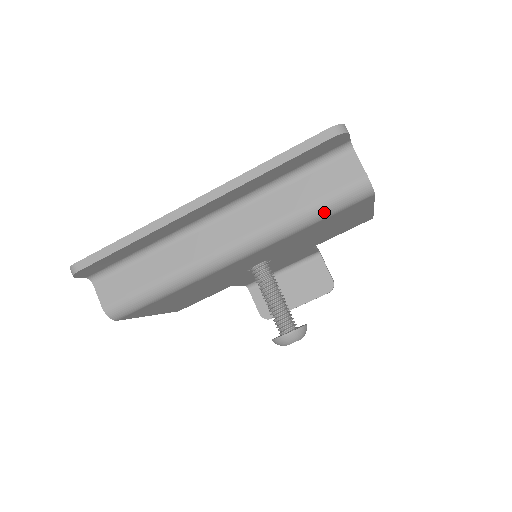
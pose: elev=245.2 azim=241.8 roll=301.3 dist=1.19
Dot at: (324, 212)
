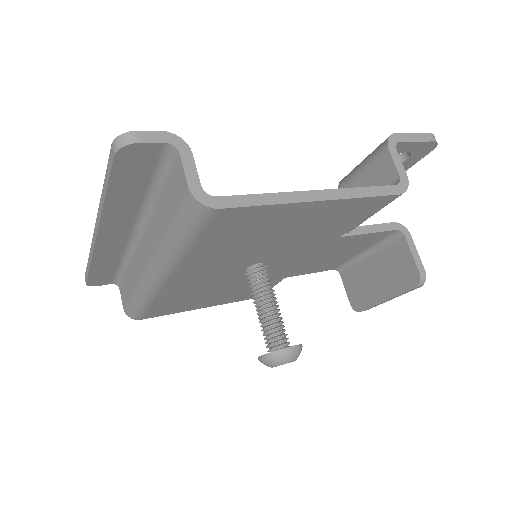
Dot at: (183, 235)
